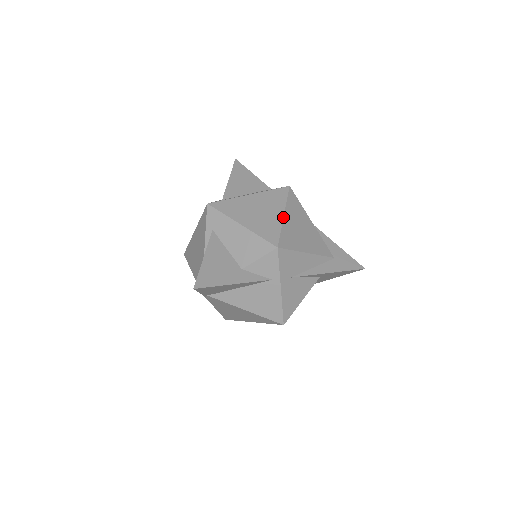
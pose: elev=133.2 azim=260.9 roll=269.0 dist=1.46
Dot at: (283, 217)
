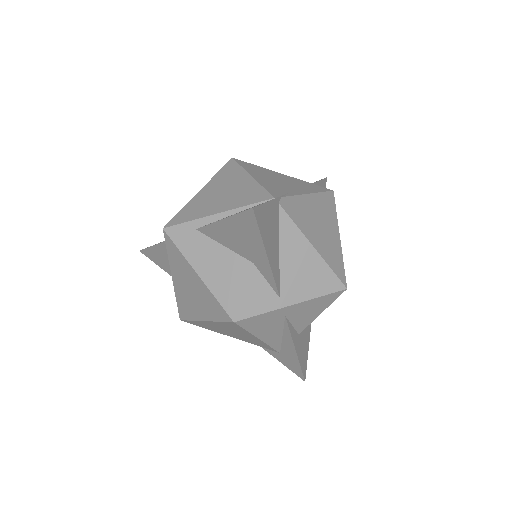
Dot at: (201, 321)
